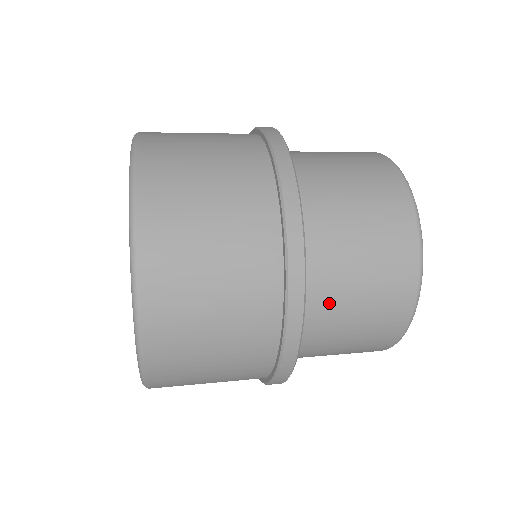
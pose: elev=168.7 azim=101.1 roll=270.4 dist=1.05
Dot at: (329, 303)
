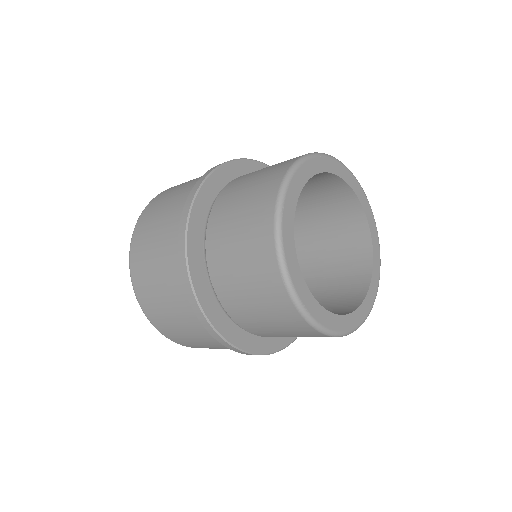
Dot at: (243, 315)
